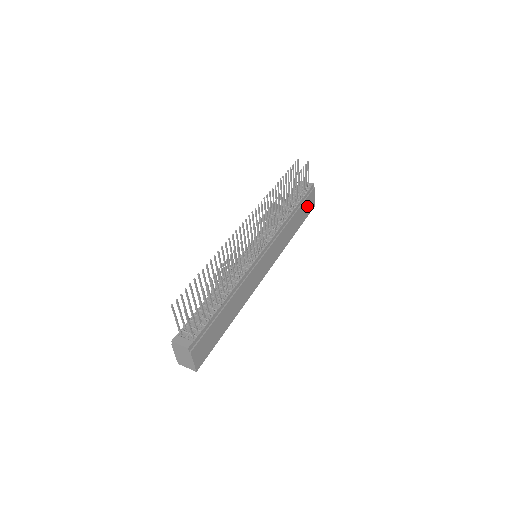
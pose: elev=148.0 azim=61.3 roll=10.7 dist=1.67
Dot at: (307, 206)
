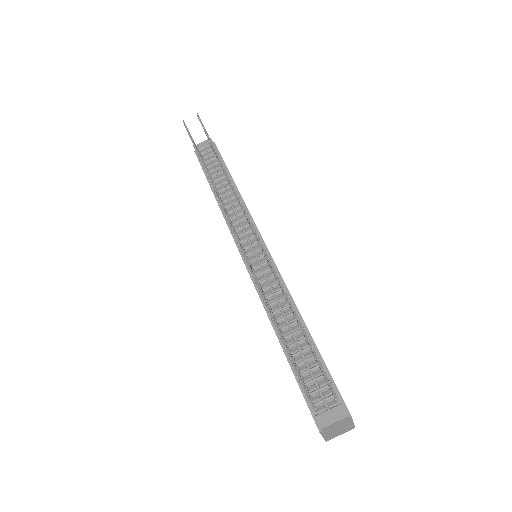
Dot at: occluded
